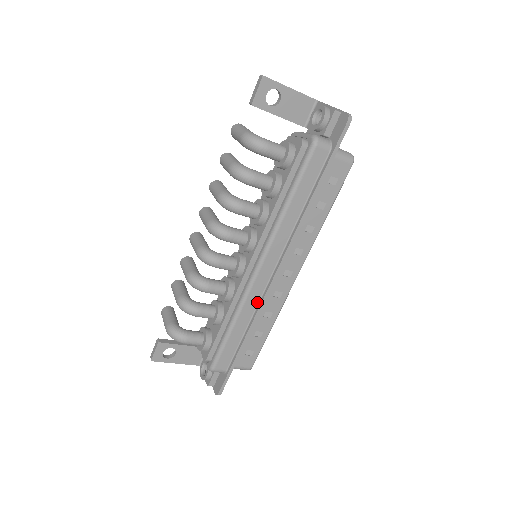
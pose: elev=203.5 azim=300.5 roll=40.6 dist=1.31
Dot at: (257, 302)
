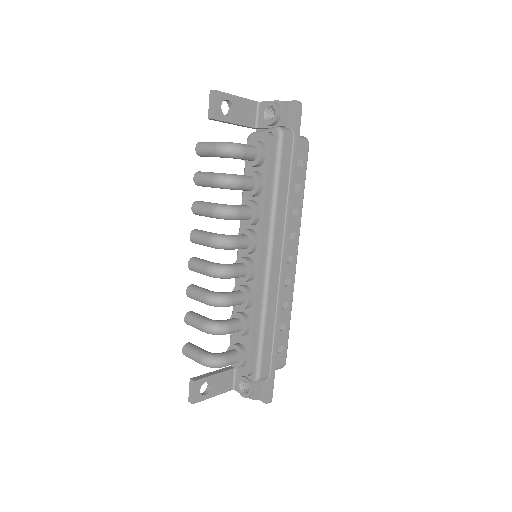
Dot at: (276, 295)
